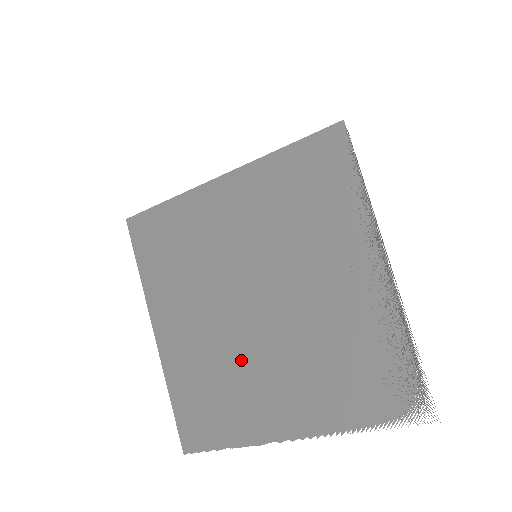
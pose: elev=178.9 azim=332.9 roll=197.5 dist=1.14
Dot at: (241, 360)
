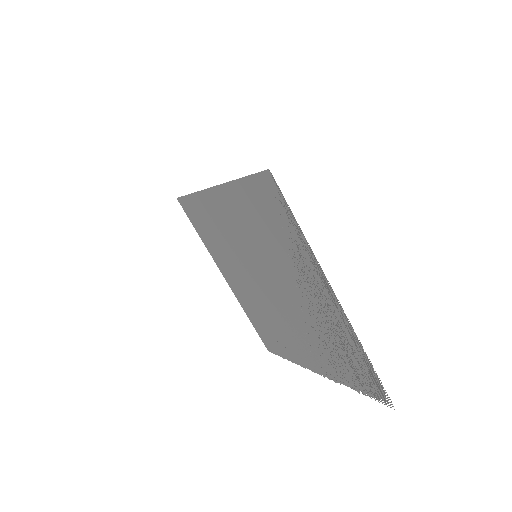
Dot at: (274, 317)
